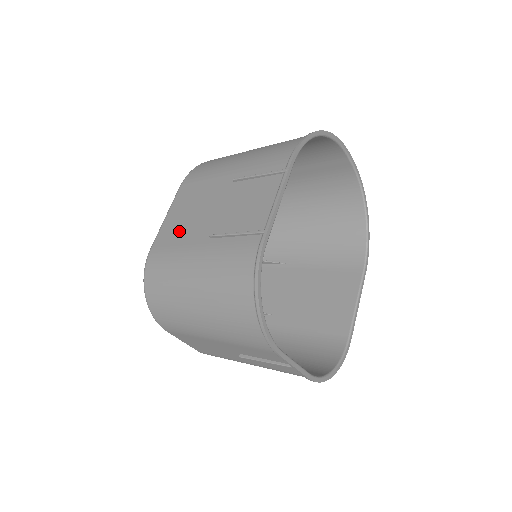
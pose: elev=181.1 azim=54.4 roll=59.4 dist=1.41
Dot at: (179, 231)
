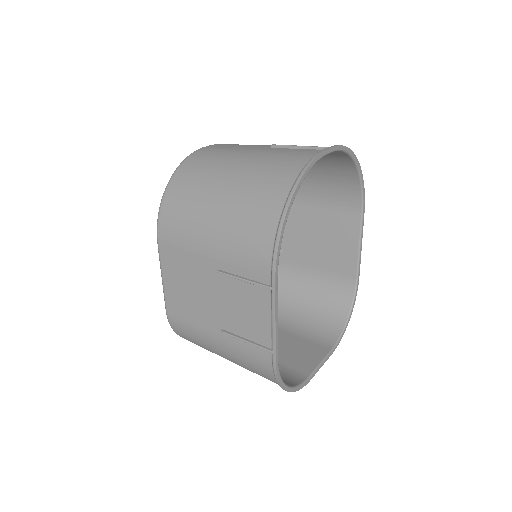
Dot at: (186, 306)
